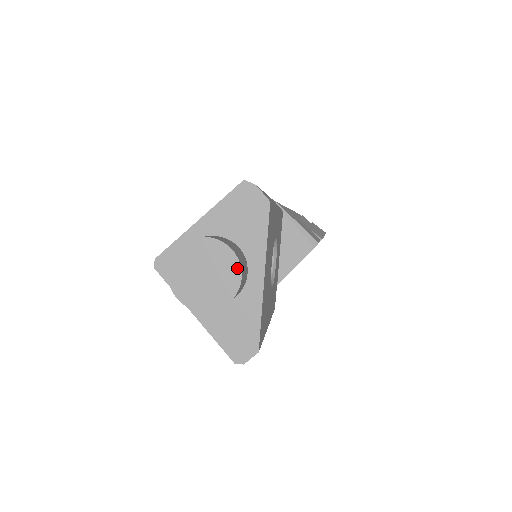
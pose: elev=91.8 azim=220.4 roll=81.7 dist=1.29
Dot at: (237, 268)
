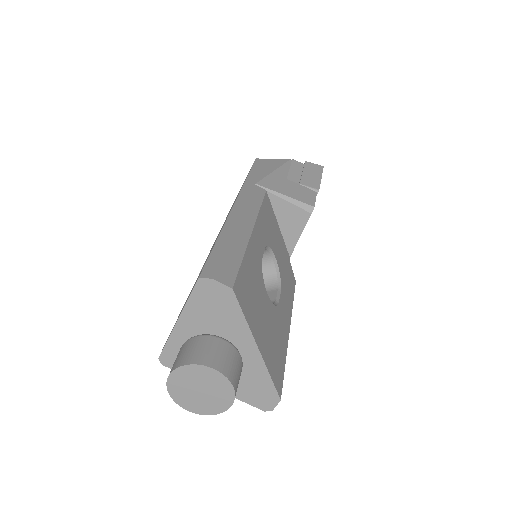
Dot at: (225, 380)
